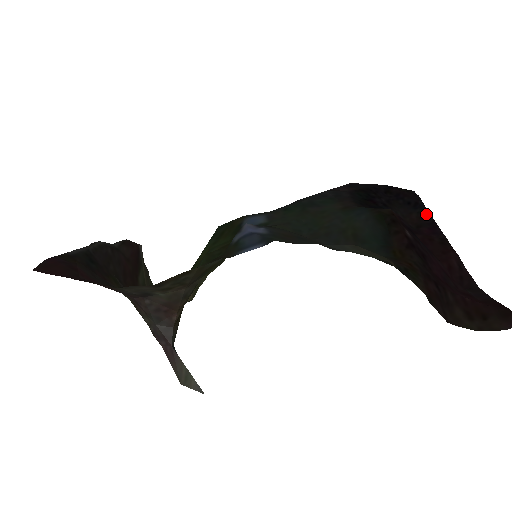
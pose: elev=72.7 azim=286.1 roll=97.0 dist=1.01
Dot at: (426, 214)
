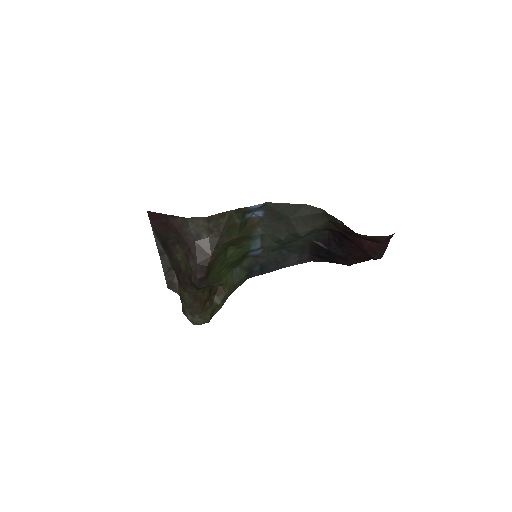
Dot at: occluded
